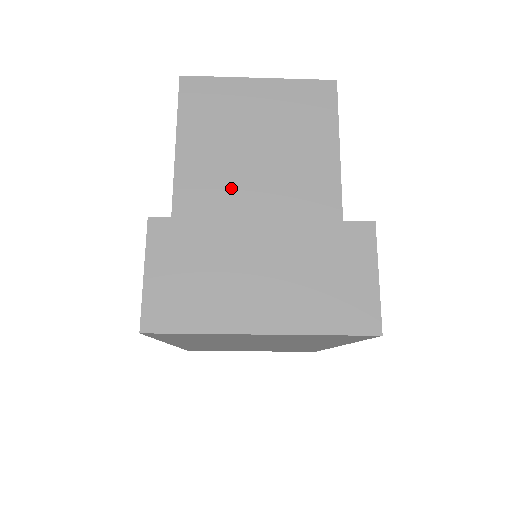
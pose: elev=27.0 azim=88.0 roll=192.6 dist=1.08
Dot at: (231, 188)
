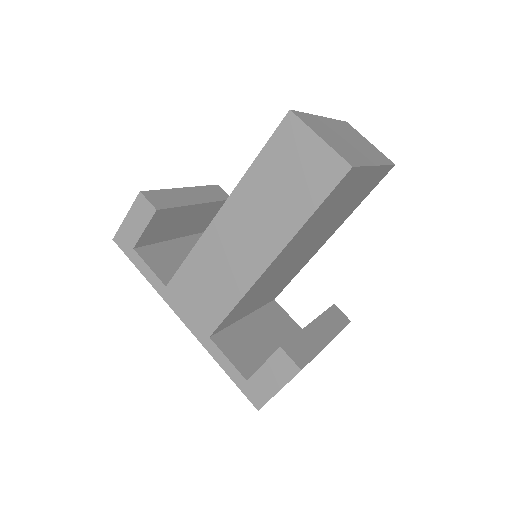
Dot at: (297, 251)
